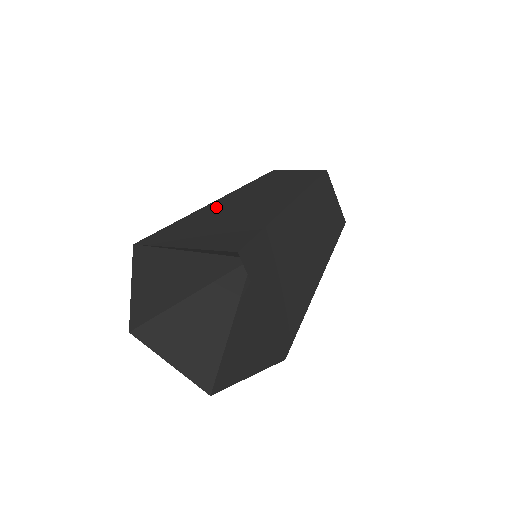
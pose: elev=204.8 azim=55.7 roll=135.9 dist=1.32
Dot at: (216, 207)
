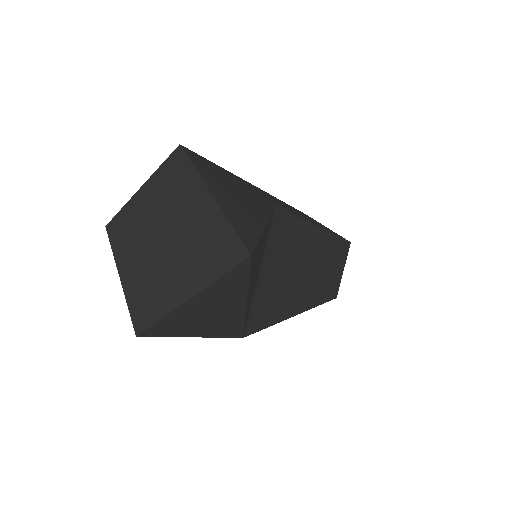
Dot at: occluded
